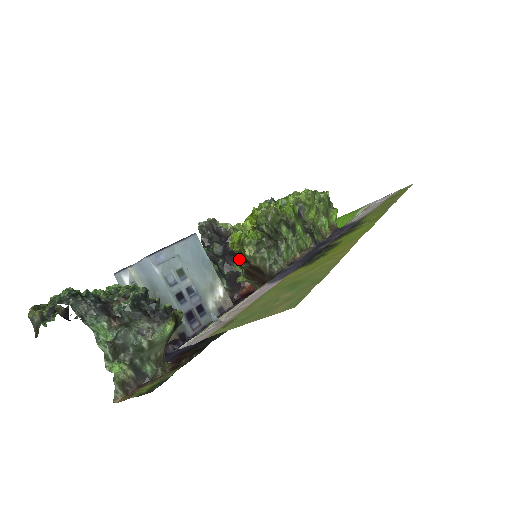
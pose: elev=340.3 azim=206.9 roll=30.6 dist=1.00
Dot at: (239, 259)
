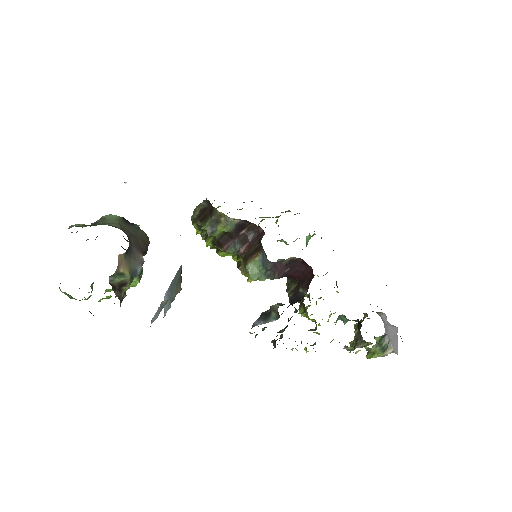
Dot at: (207, 235)
